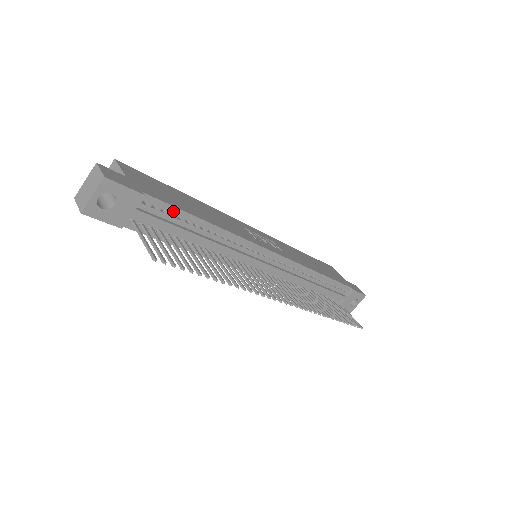
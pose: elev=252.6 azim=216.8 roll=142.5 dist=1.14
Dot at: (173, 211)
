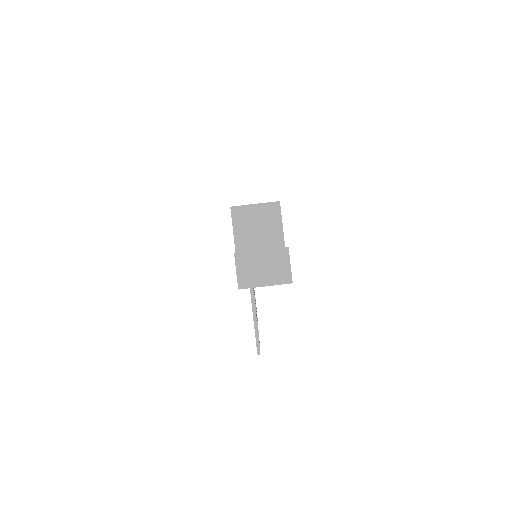
Dot at: occluded
